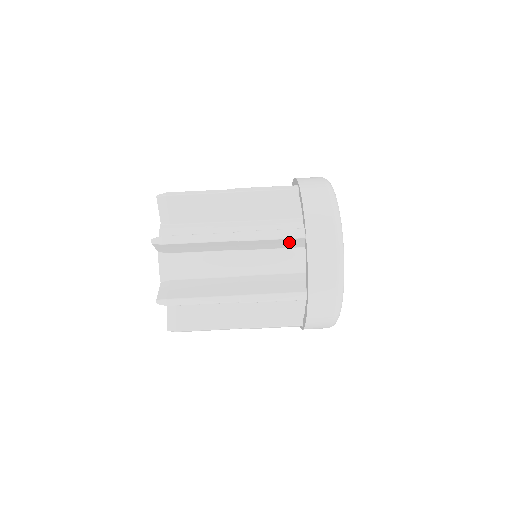
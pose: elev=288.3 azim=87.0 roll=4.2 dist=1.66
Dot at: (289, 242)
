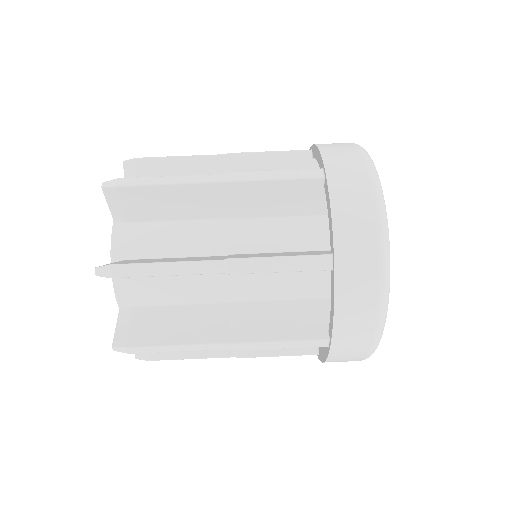
Dot at: occluded
